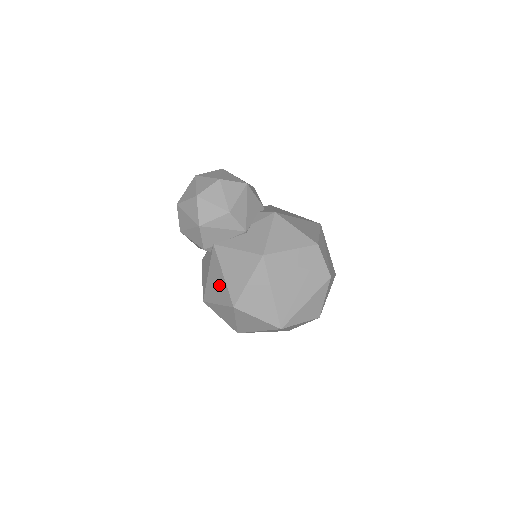
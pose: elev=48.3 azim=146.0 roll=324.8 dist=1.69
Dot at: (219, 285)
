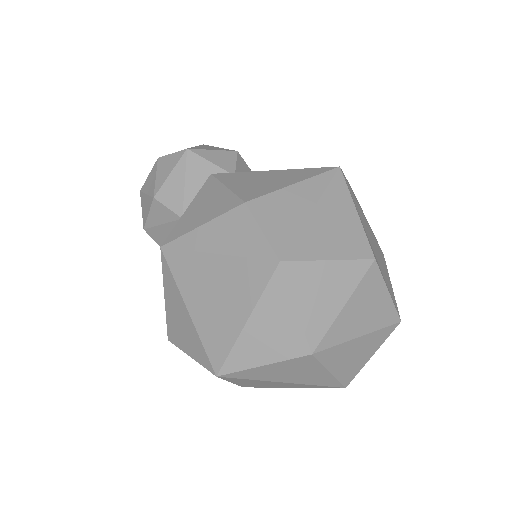
Dot at: occluded
